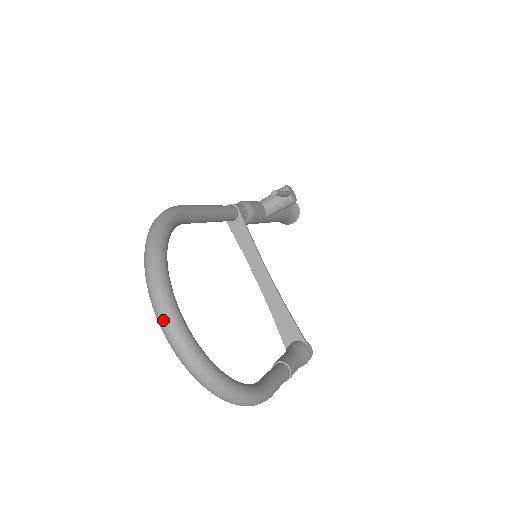
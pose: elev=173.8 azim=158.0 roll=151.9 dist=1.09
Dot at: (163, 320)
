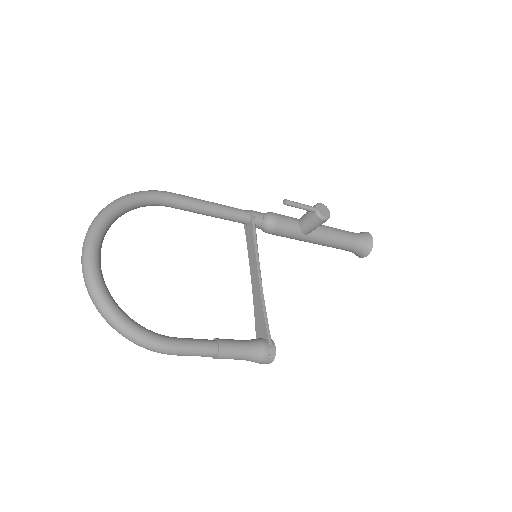
Dot at: (82, 250)
